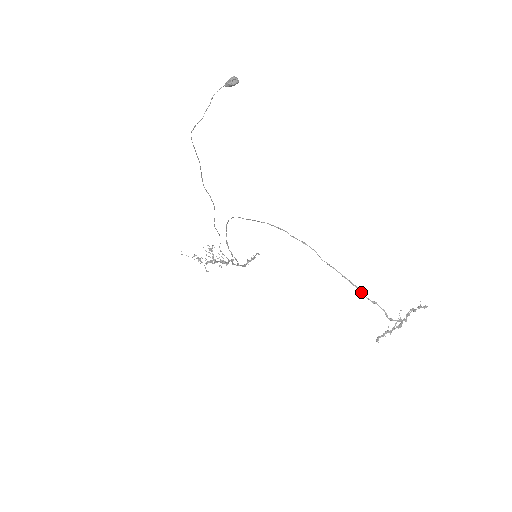
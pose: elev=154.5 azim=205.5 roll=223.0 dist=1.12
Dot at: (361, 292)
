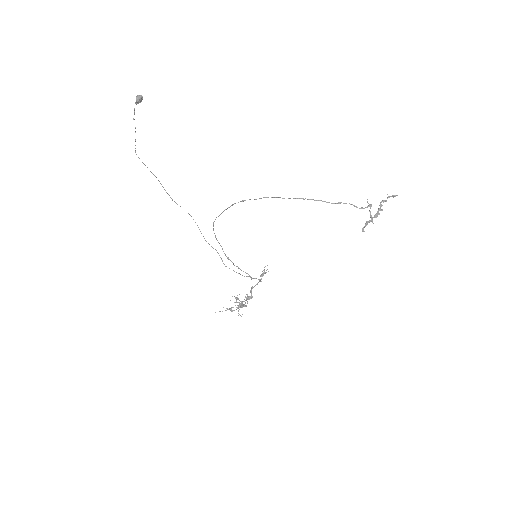
Dot at: occluded
